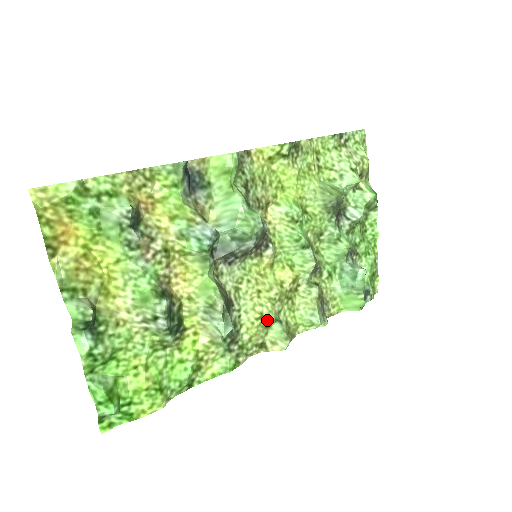
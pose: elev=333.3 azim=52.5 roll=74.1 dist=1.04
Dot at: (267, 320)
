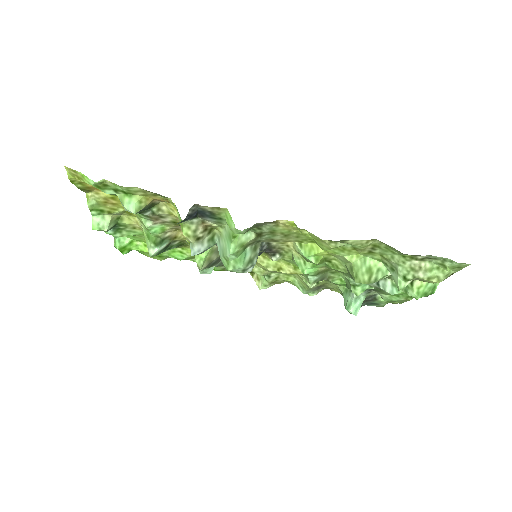
Dot at: (257, 272)
